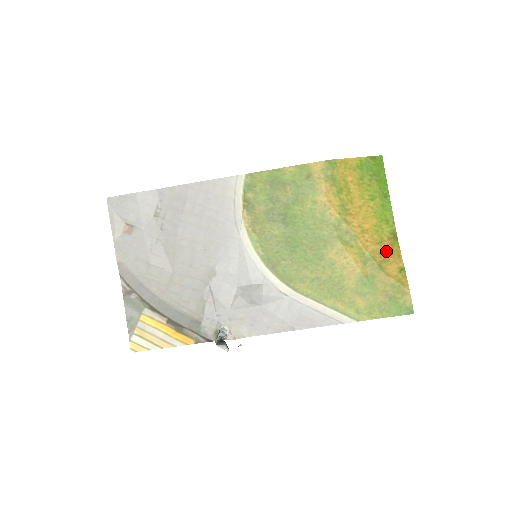
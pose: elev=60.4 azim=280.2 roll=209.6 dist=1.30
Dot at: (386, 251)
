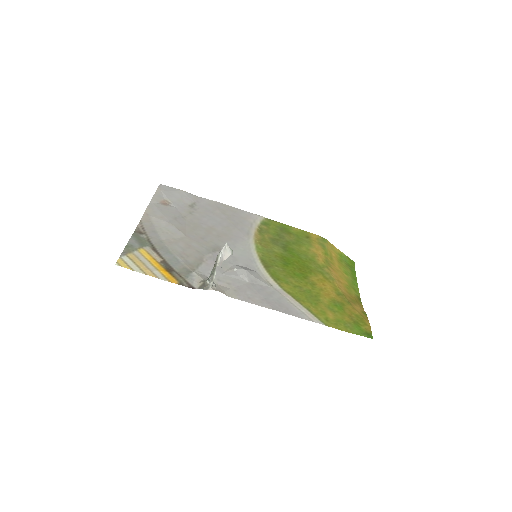
Dot at: (353, 299)
